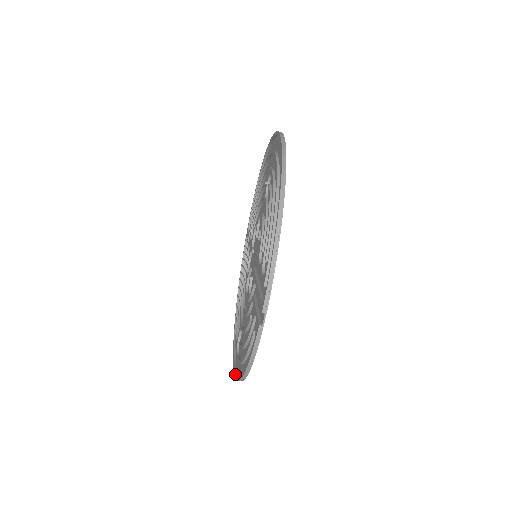
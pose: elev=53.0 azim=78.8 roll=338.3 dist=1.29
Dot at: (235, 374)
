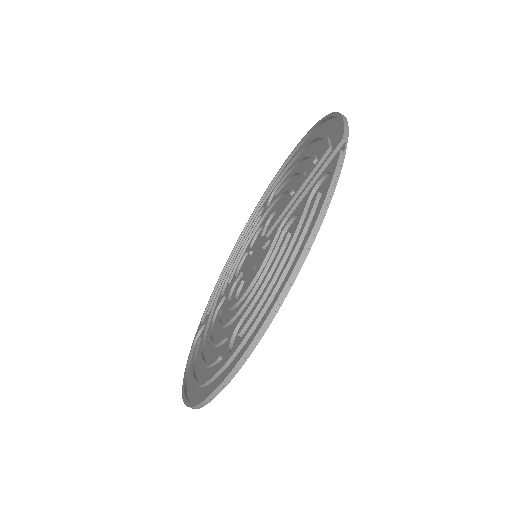
Dot at: (246, 346)
